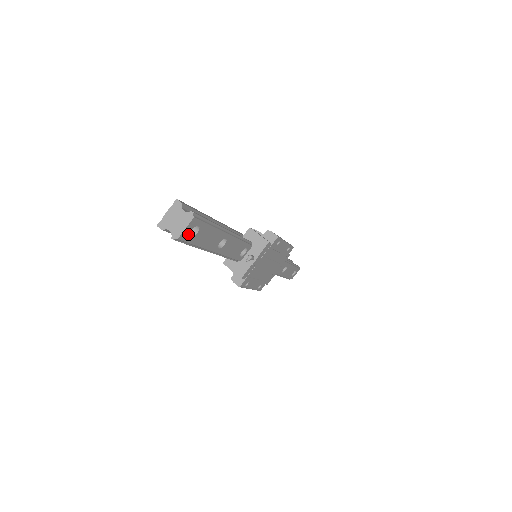
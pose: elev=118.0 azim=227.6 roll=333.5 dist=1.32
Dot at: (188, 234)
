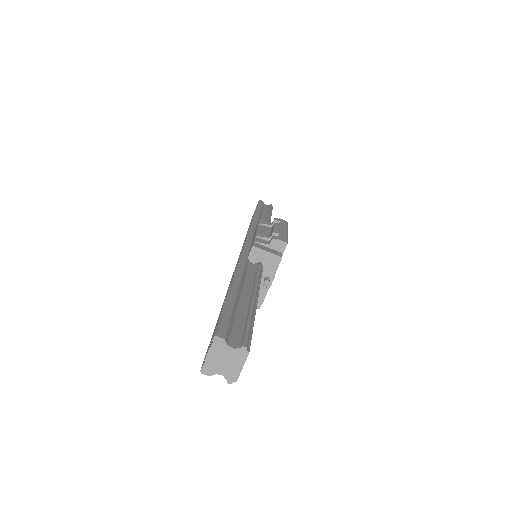
Dot at: occluded
